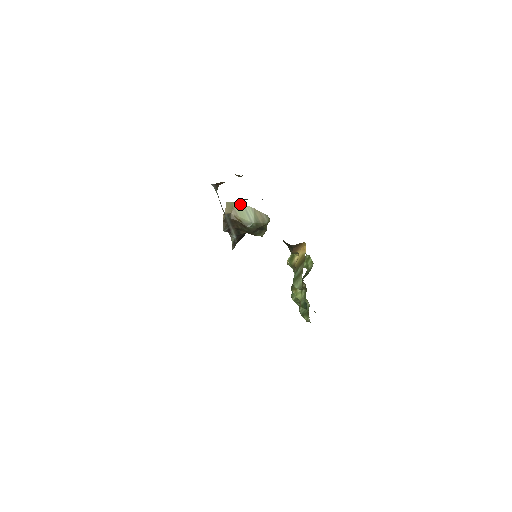
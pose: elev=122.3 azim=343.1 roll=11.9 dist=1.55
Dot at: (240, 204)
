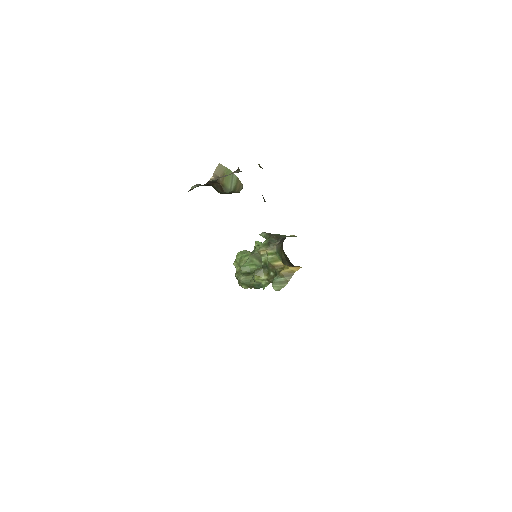
Dot at: (231, 171)
